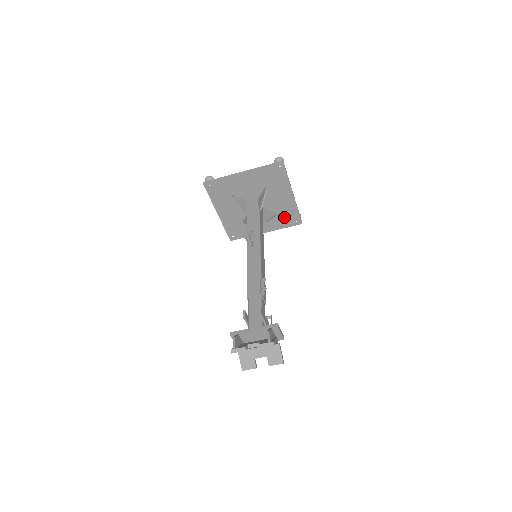
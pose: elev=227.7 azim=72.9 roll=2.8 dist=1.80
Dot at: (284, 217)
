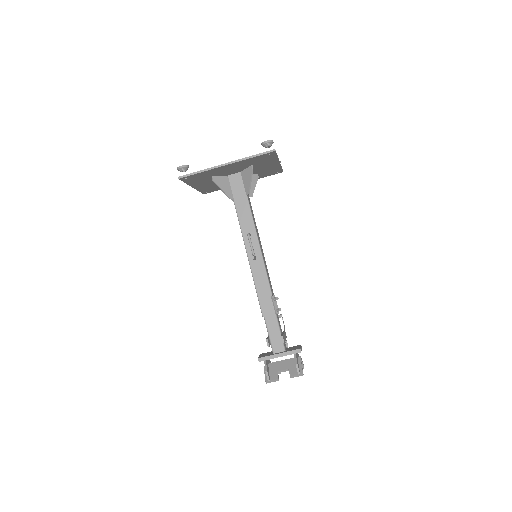
Dot at: (265, 173)
